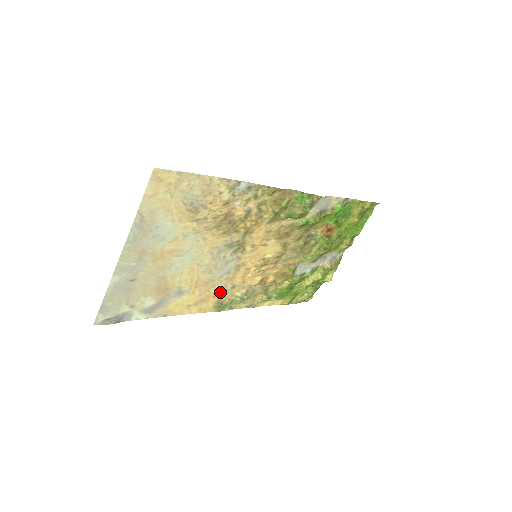
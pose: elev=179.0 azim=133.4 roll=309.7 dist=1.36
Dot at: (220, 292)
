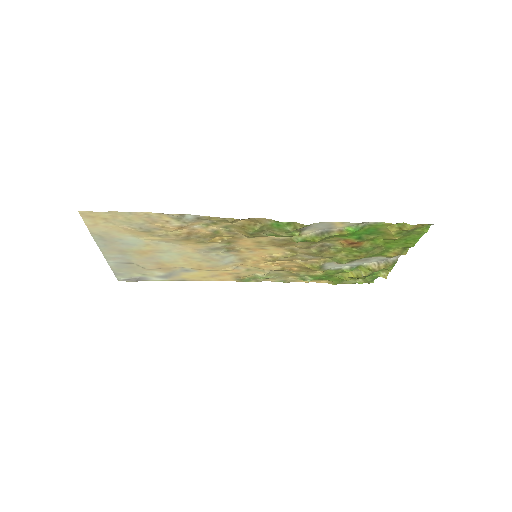
Dot at: (234, 272)
